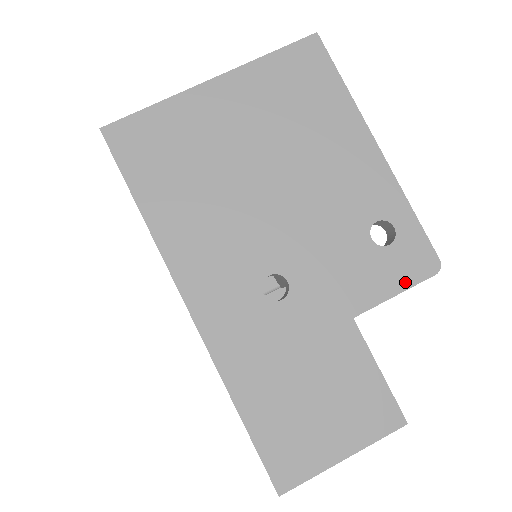
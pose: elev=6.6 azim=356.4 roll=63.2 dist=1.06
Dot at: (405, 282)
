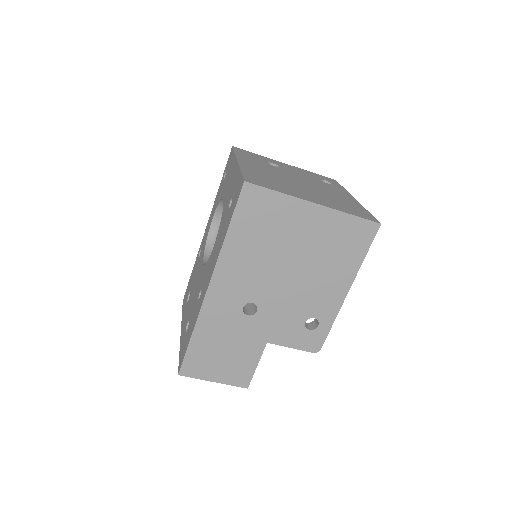
Dot at: (300, 346)
